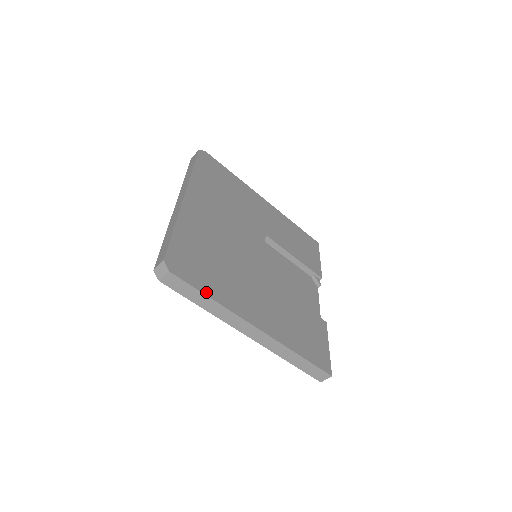
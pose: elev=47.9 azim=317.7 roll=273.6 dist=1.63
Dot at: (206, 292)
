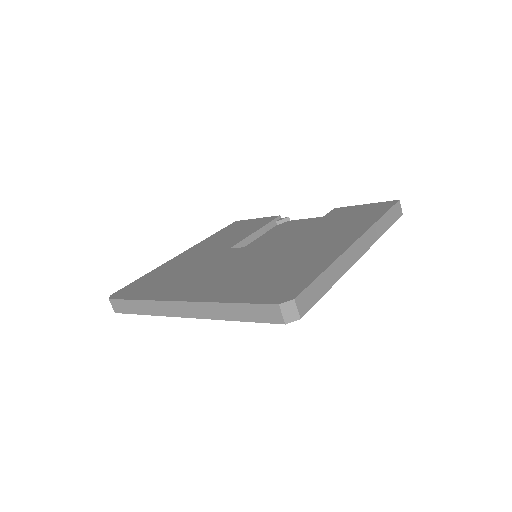
Dot at: (318, 273)
